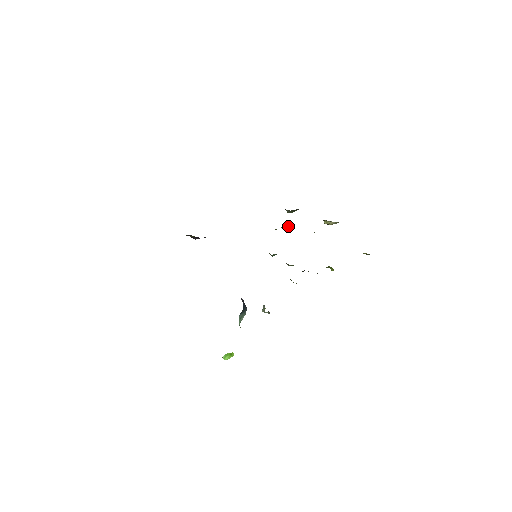
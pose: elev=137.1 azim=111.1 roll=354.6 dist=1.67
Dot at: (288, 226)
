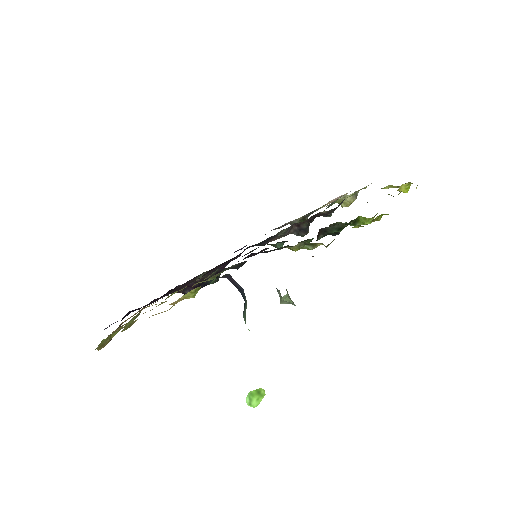
Dot at: (297, 228)
